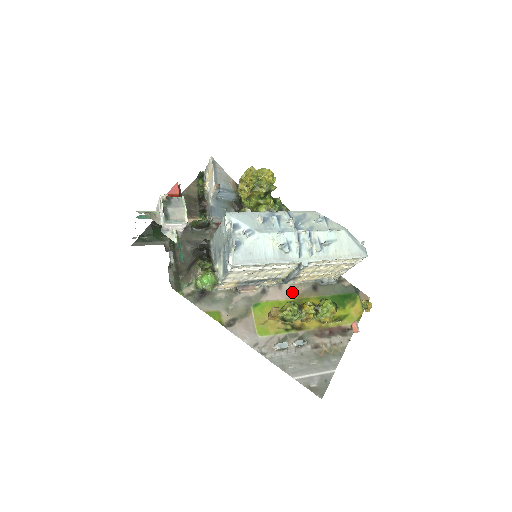
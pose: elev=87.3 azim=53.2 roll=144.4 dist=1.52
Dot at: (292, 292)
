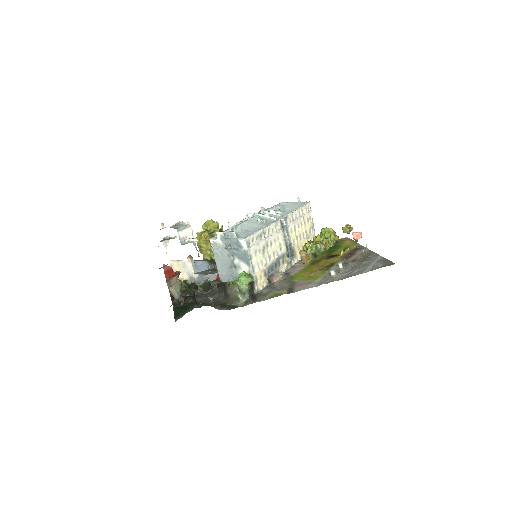
Dot at: occluded
